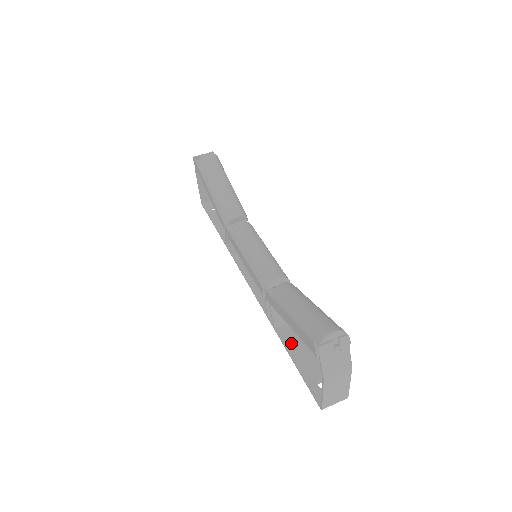
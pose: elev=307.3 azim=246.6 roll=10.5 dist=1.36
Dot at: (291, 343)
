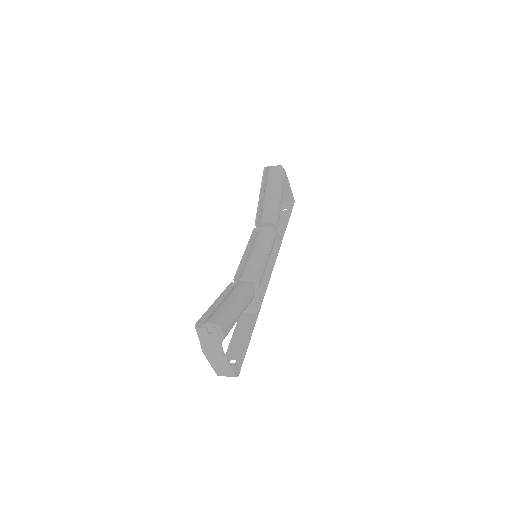
Dot at: (240, 326)
